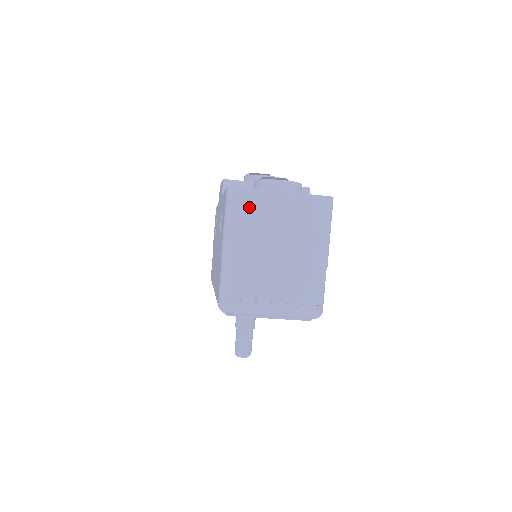
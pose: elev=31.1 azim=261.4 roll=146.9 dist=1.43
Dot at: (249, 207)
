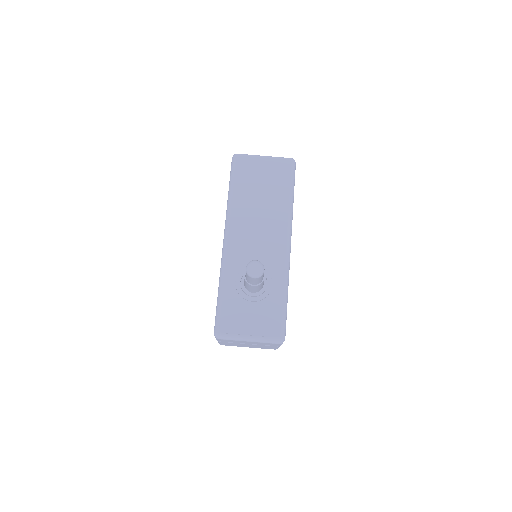
Dot at: occluded
